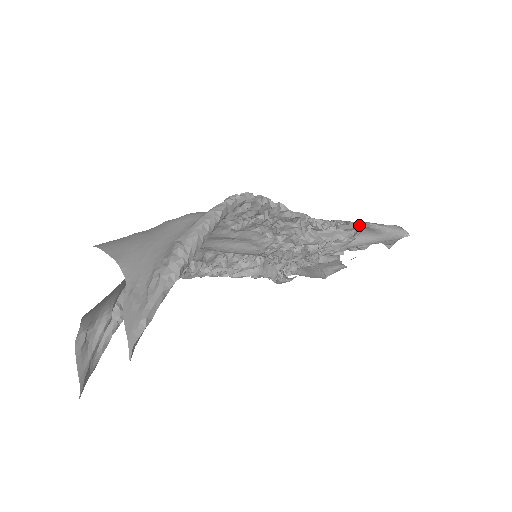
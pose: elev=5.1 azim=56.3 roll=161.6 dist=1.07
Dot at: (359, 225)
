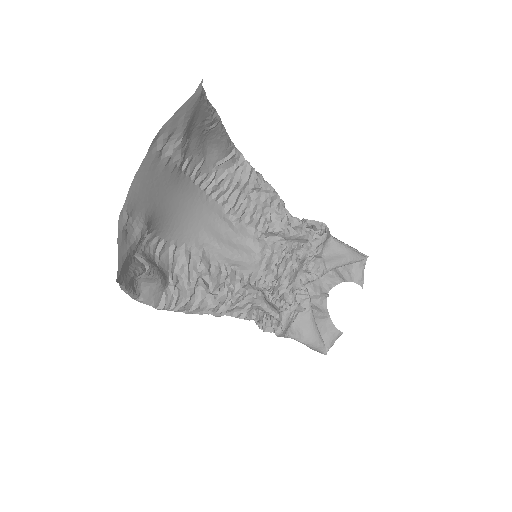
Dot at: (325, 225)
